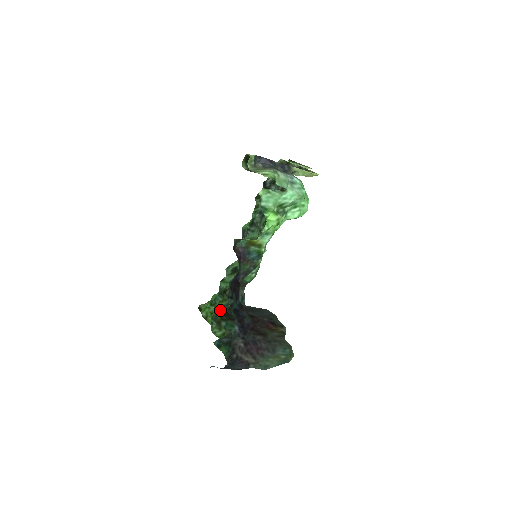
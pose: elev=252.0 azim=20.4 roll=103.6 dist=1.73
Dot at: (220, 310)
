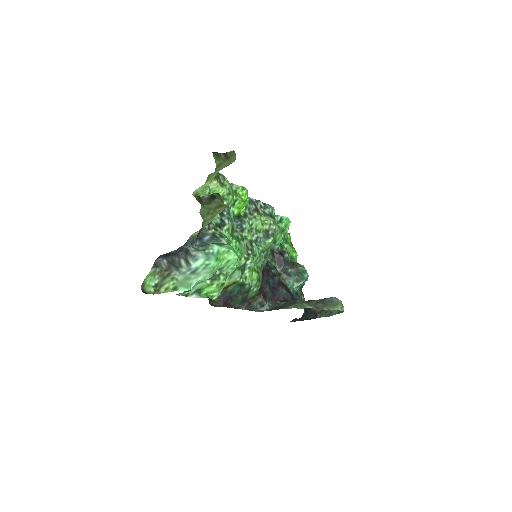
Dot at: occluded
